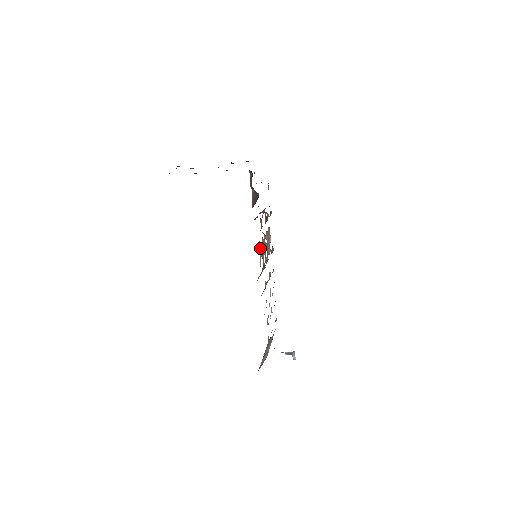
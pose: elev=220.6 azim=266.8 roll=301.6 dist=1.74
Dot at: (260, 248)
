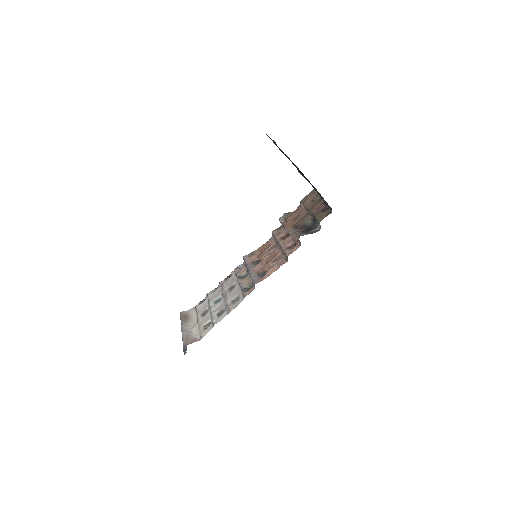
Dot at: (282, 263)
